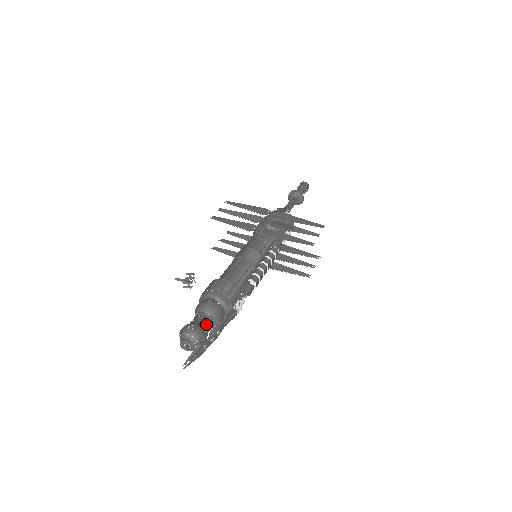
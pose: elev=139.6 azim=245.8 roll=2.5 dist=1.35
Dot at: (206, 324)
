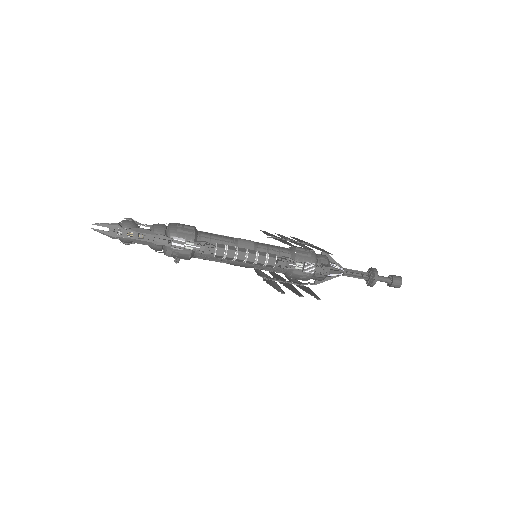
Dot at: occluded
